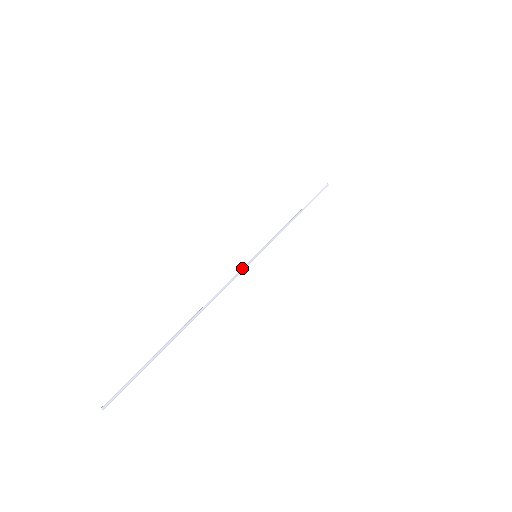
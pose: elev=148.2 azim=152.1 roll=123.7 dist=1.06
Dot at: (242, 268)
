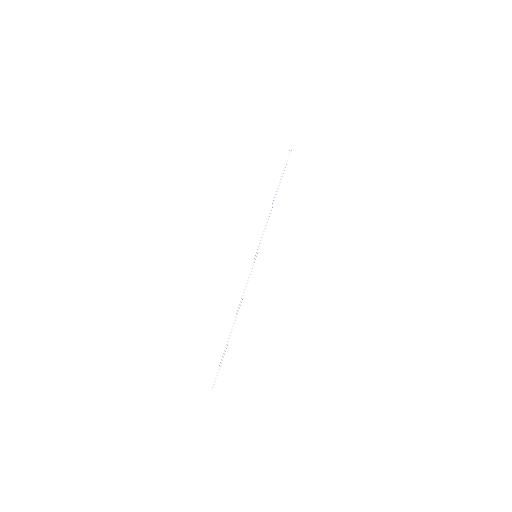
Dot at: (251, 271)
